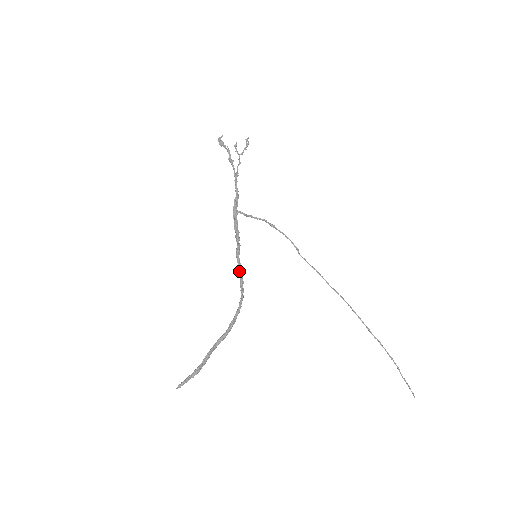
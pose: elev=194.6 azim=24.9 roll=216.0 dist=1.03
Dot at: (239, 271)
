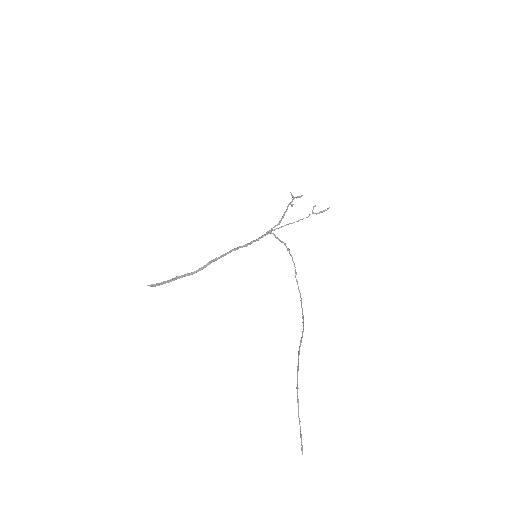
Dot at: (230, 251)
